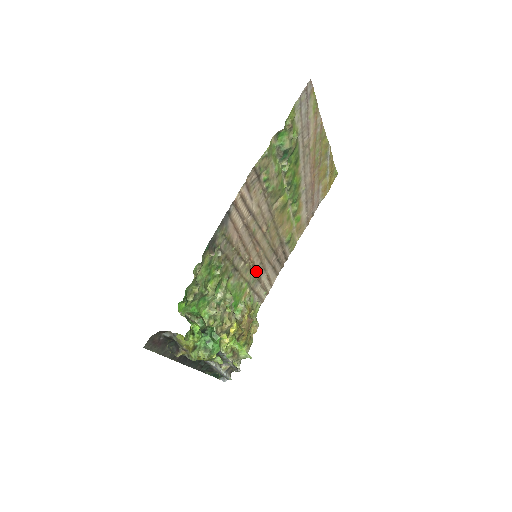
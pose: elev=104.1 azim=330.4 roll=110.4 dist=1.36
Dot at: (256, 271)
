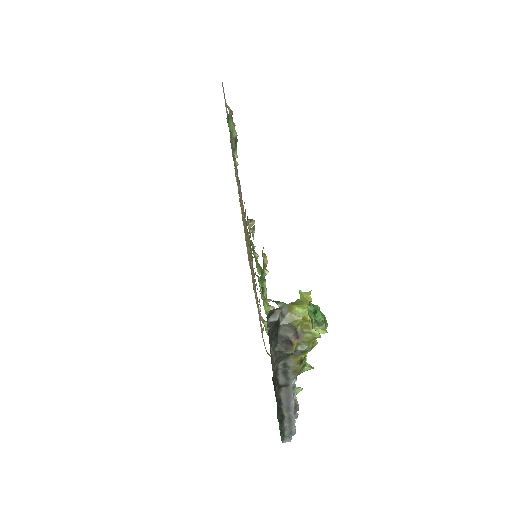
Dot at: occluded
